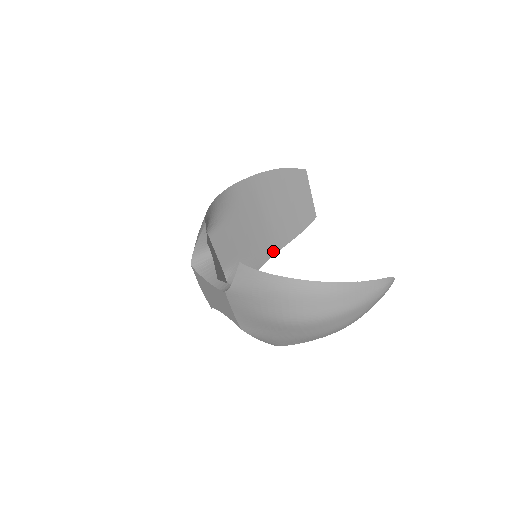
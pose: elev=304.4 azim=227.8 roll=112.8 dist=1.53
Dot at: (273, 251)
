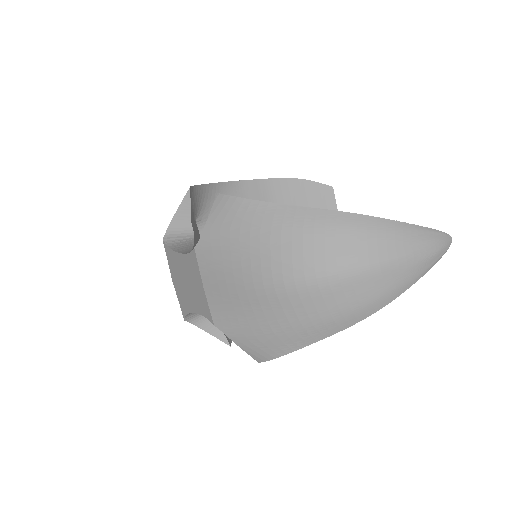
Dot at: occluded
